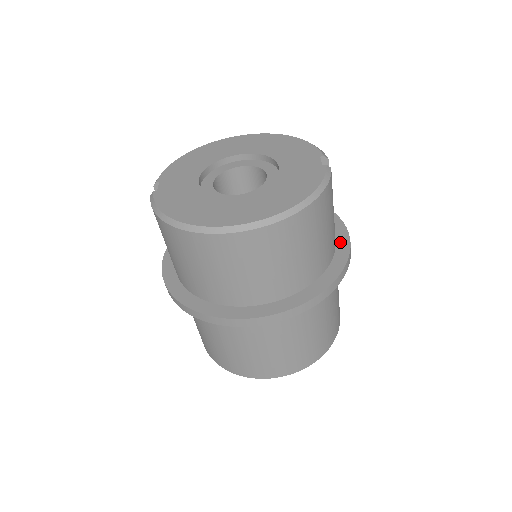
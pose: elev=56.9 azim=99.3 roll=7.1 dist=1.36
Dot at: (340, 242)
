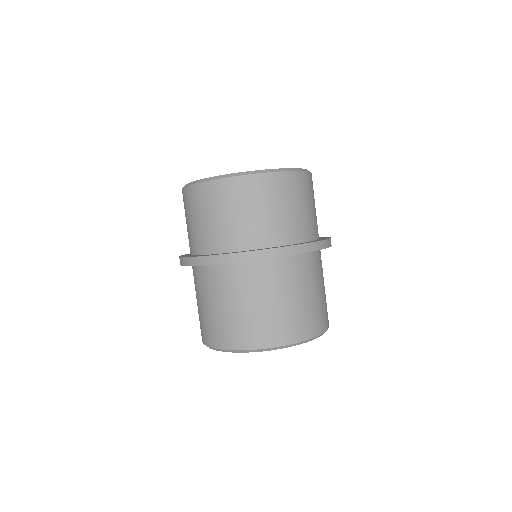
Dot at: (322, 238)
